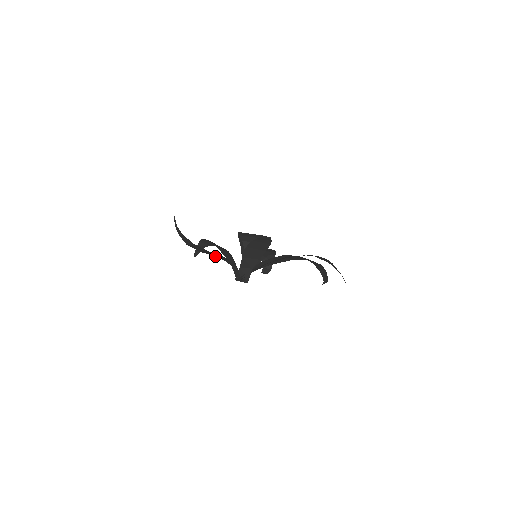
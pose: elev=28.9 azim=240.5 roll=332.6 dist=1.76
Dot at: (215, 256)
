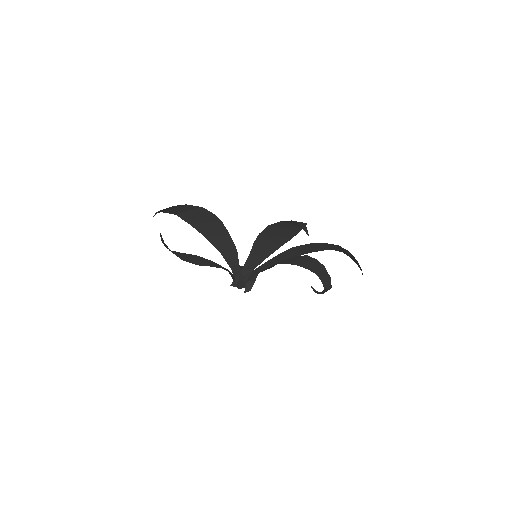
Dot at: (211, 266)
